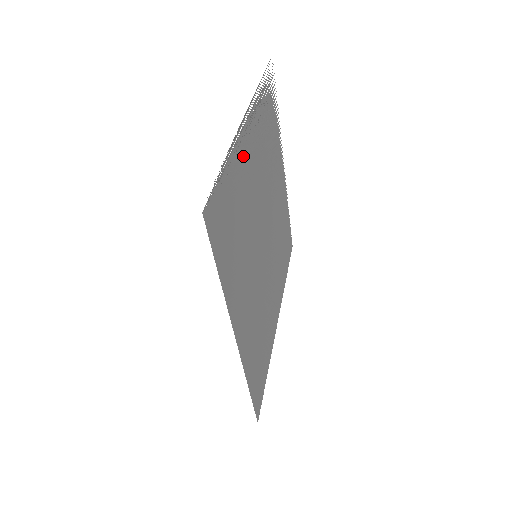
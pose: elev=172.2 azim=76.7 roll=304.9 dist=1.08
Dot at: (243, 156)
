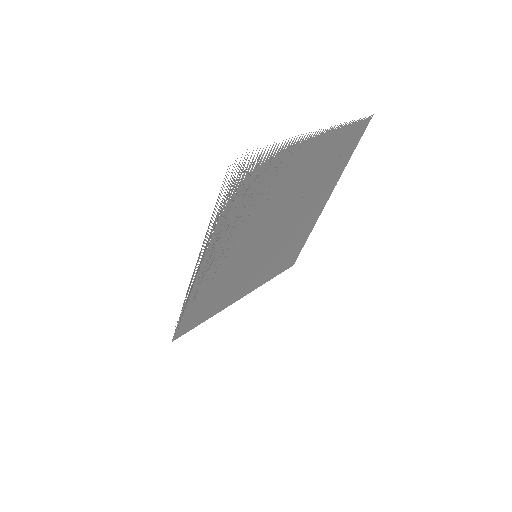
Dot at: (204, 278)
